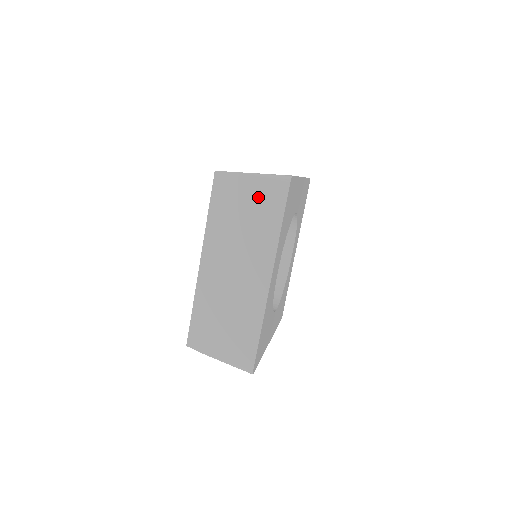
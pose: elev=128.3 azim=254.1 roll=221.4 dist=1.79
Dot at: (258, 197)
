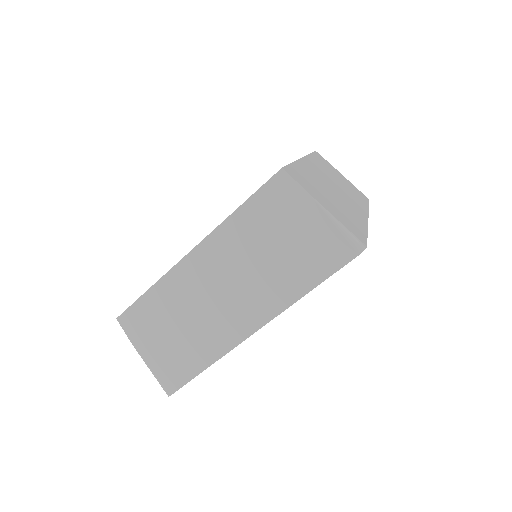
Dot at: (309, 239)
